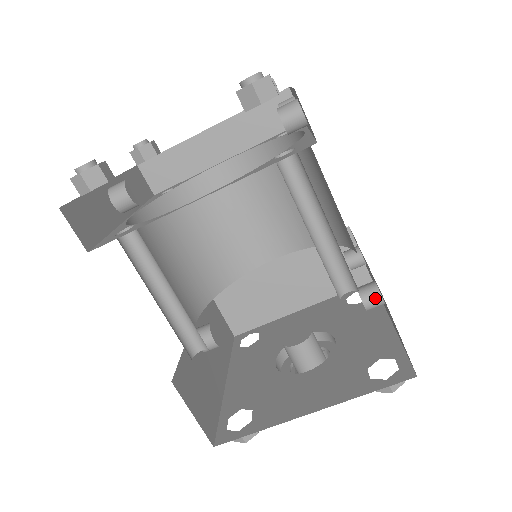
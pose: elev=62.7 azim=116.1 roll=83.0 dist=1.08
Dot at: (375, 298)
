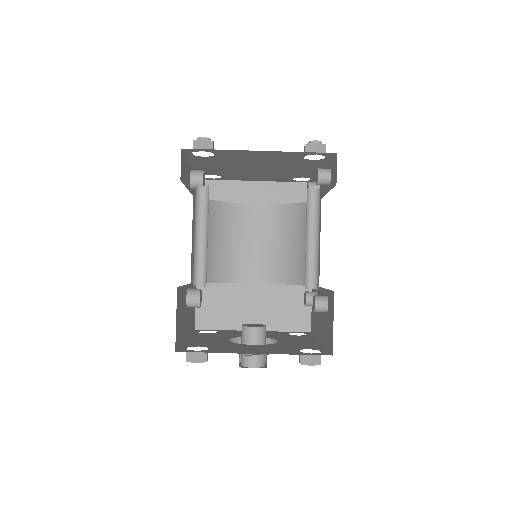
Dot at: (324, 303)
